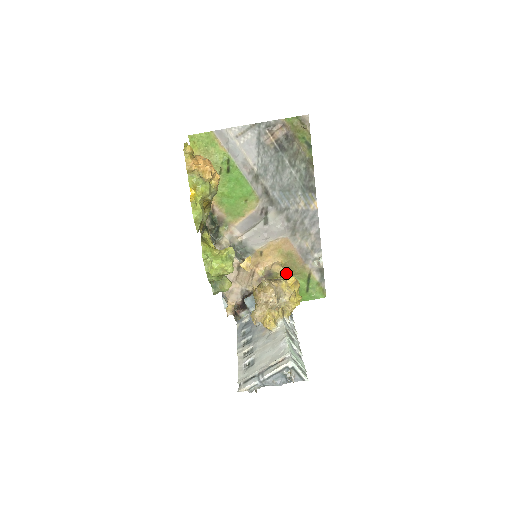
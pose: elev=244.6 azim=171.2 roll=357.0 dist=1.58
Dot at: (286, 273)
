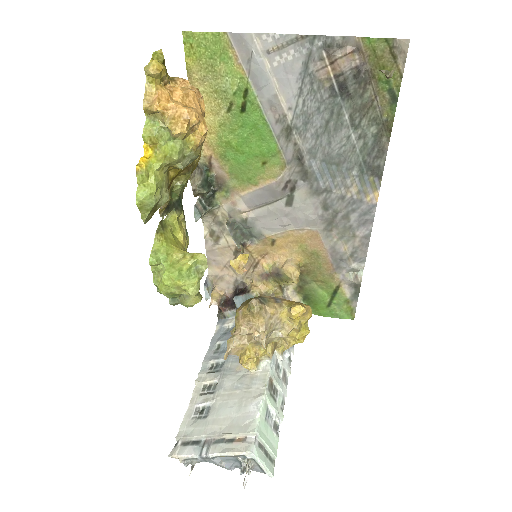
Dot at: (304, 276)
